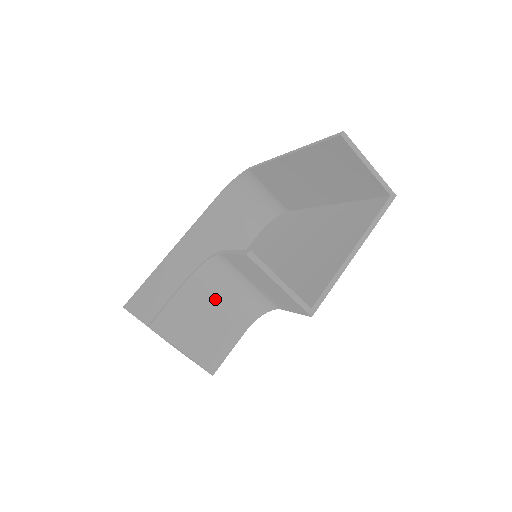
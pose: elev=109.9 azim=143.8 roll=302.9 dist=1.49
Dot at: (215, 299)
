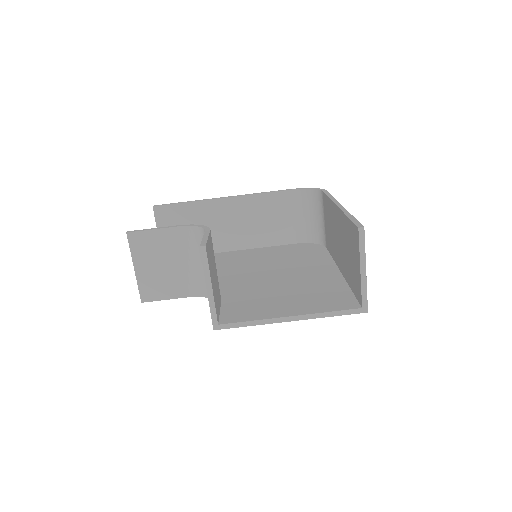
Dot at: (186, 256)
